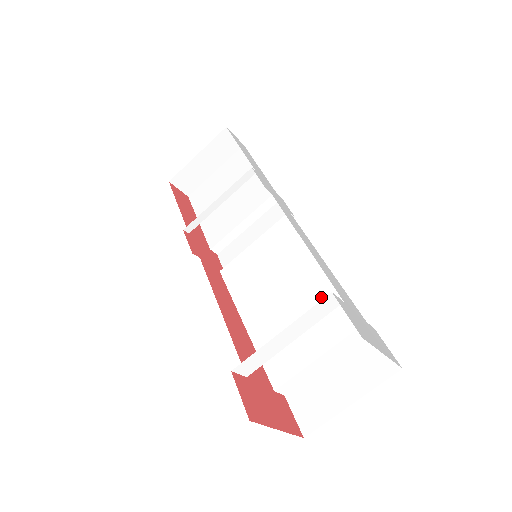
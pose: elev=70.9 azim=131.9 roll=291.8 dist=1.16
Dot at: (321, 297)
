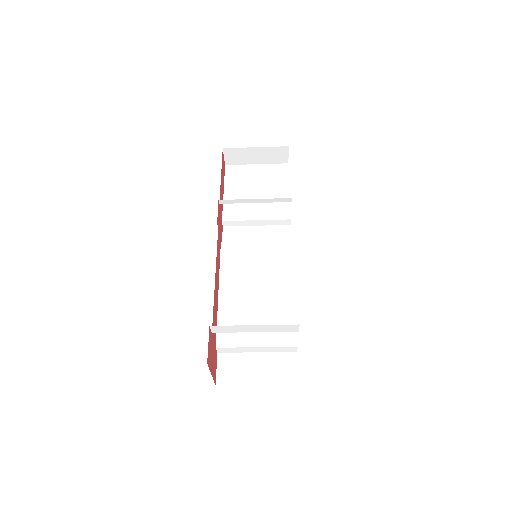
Dot at: (280, 312)
